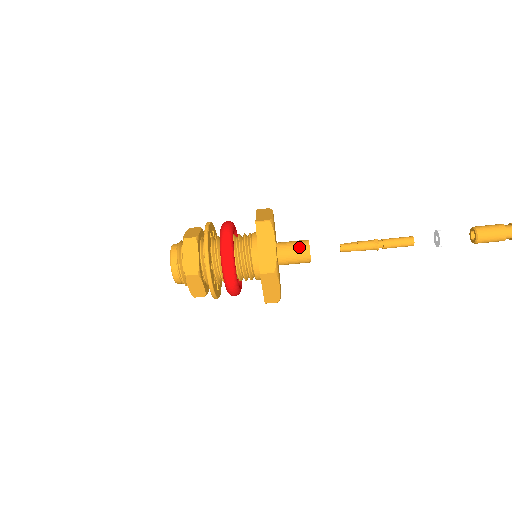
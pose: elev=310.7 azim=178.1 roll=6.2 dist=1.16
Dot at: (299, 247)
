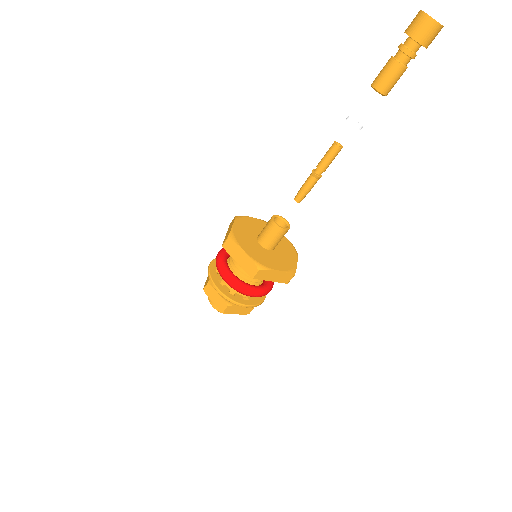
Dot at: (269, 229)
